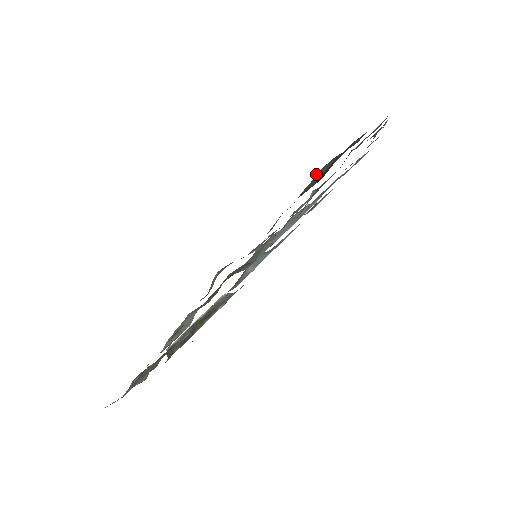
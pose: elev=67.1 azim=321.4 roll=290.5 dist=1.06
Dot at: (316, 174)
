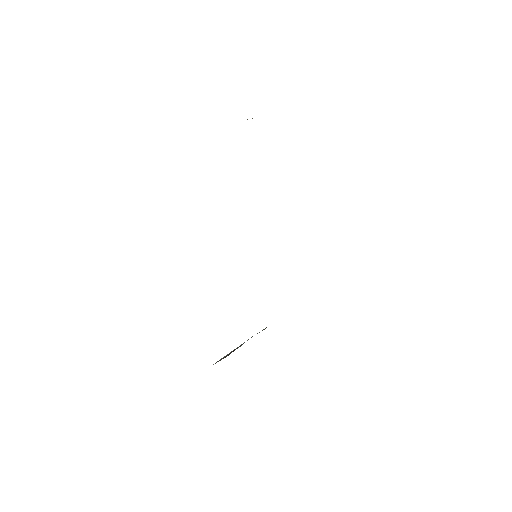
Dot at: occluded
